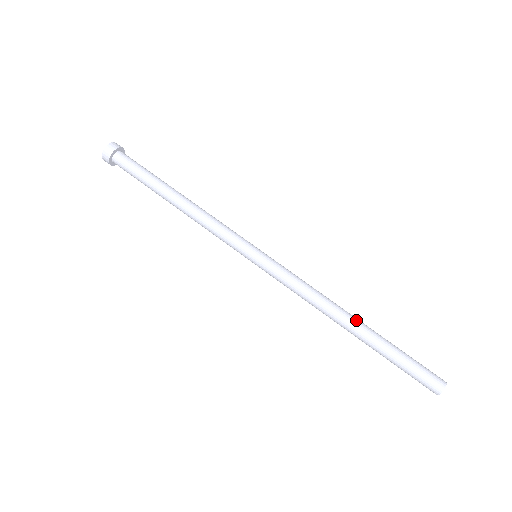
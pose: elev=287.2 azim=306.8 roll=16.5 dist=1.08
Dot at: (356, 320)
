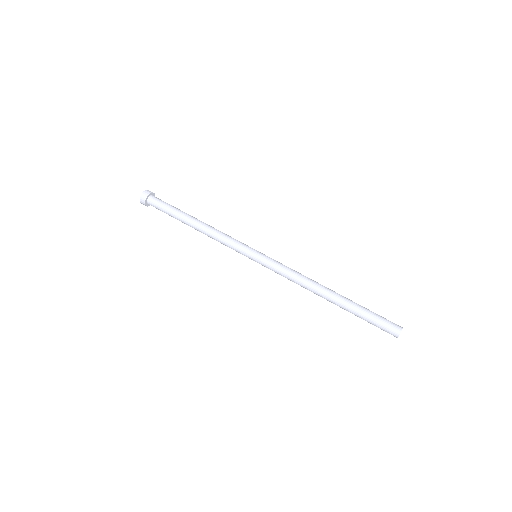
Dot at: (331, 293)
